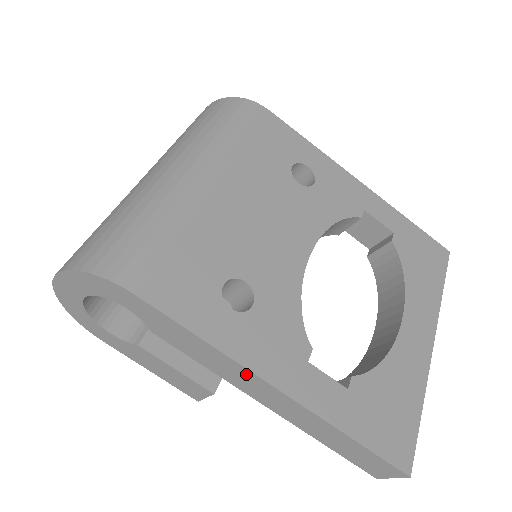
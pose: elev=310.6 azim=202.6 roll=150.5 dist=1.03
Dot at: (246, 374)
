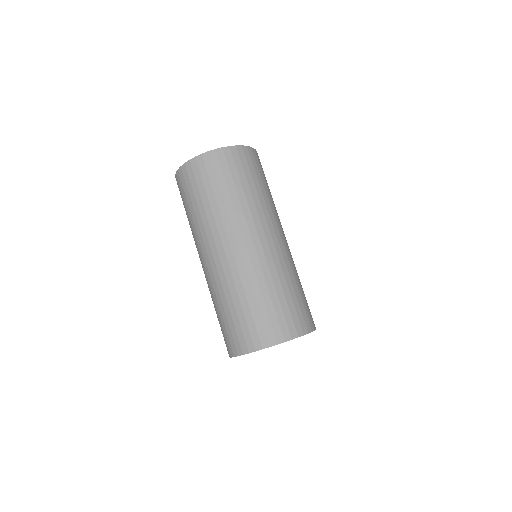
Dot at: occluded
